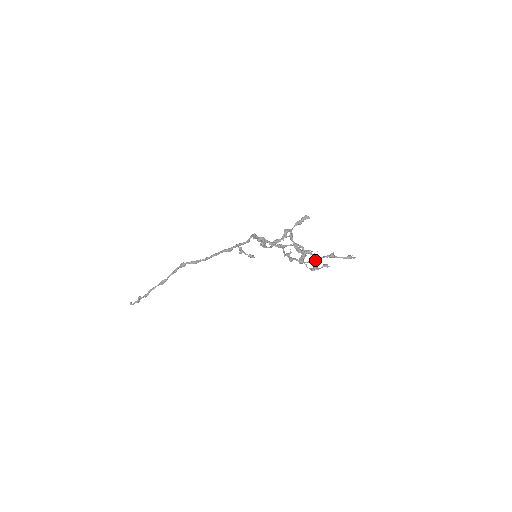
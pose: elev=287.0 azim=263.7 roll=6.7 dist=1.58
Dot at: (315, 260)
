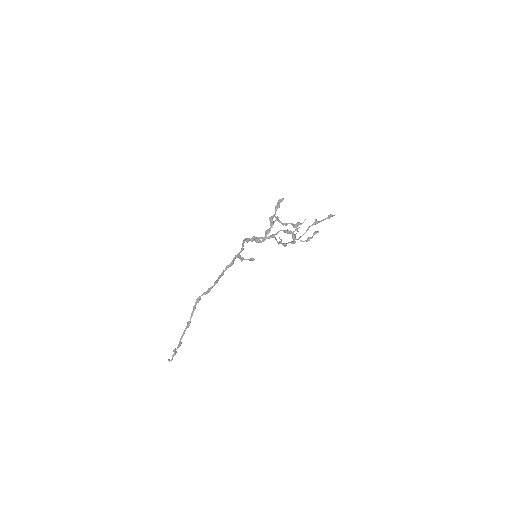
Dot at: (305, 232)
